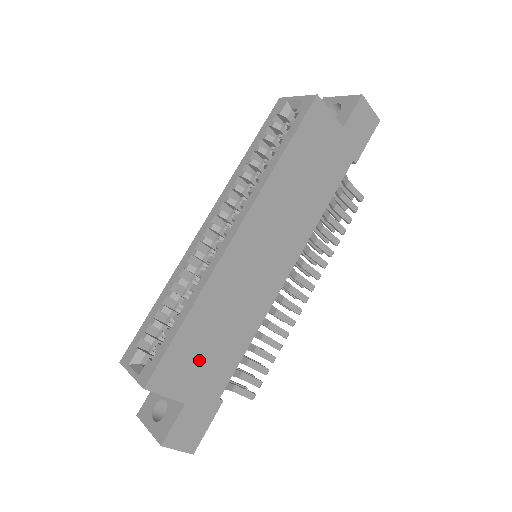
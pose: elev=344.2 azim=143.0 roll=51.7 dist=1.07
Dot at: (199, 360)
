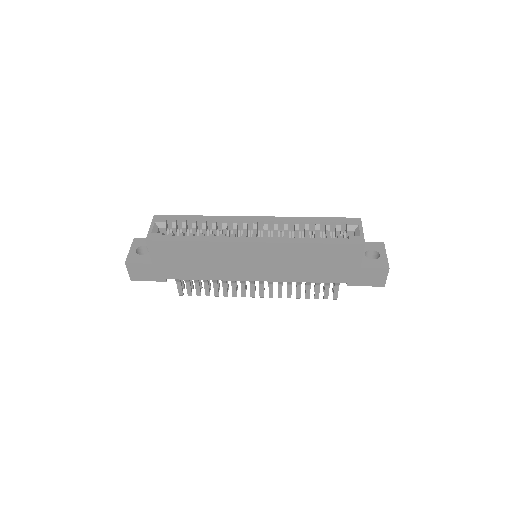
Dot at: (178, 259)
